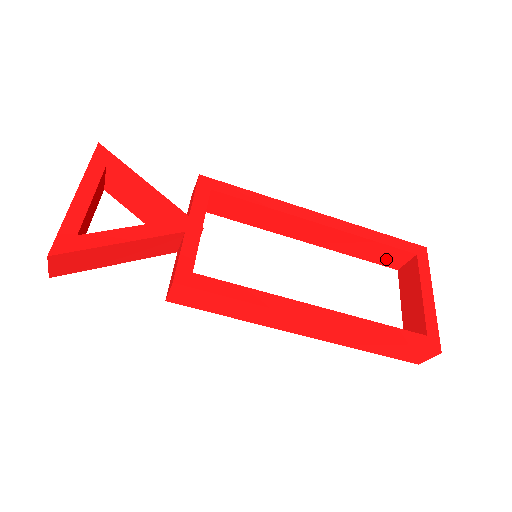
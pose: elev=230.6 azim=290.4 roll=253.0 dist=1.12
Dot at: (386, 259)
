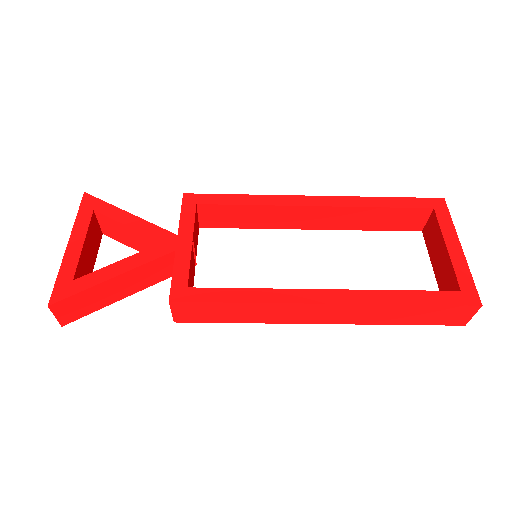
Dot at: (403, 223)
